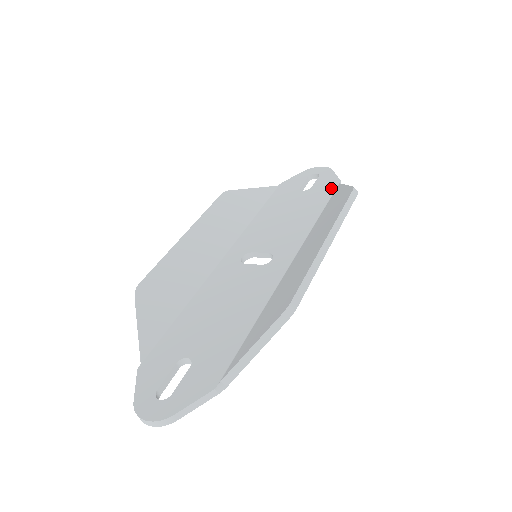
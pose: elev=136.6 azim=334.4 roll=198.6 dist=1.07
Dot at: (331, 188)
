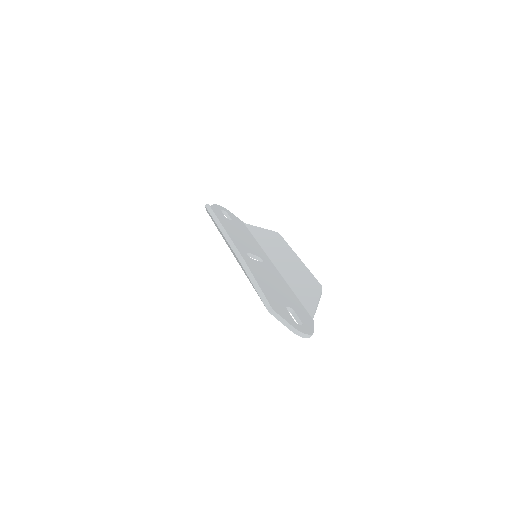
Dot at: (243, 224)
